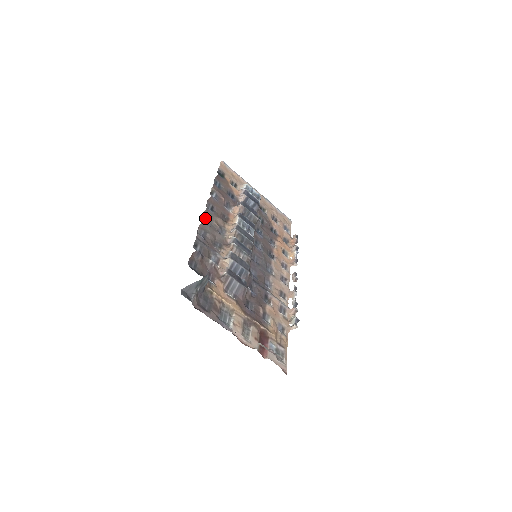
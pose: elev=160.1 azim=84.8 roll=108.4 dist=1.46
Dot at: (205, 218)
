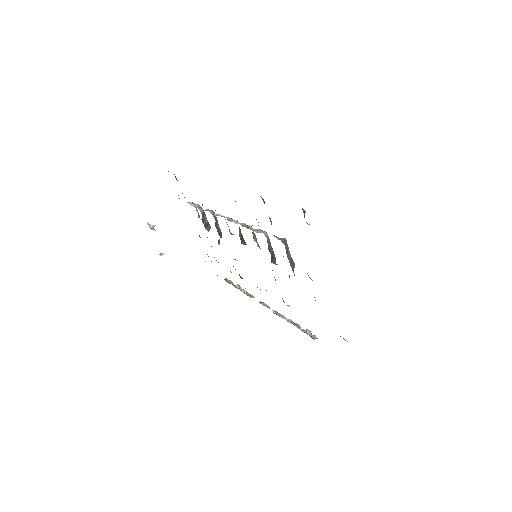
Dot at: occluded
